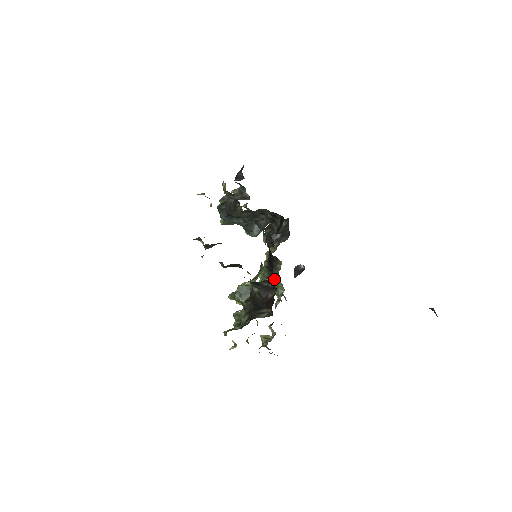
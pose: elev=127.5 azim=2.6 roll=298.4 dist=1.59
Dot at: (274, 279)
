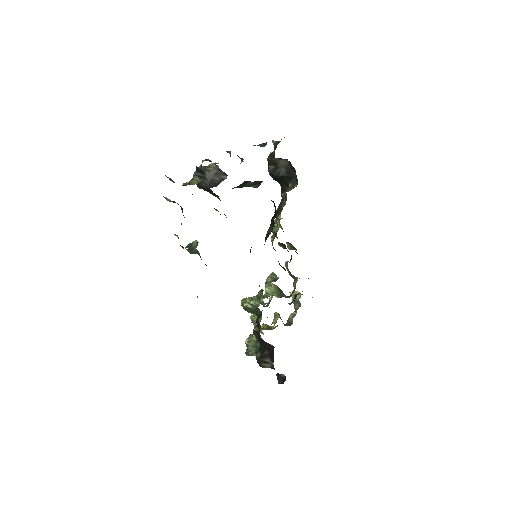
Dot at: (288, 251)
